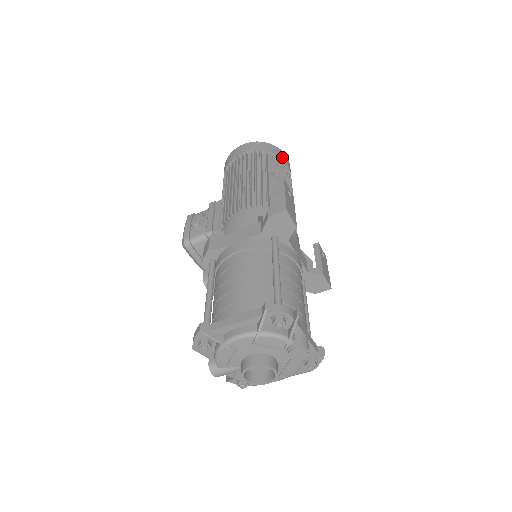
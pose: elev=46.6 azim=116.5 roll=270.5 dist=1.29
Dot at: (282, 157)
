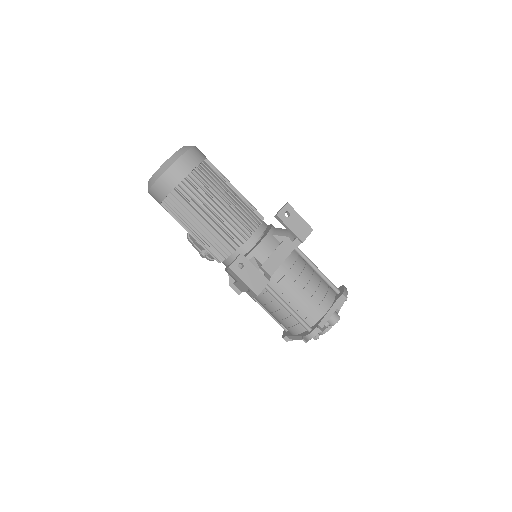
Dot at: (180, 175)
